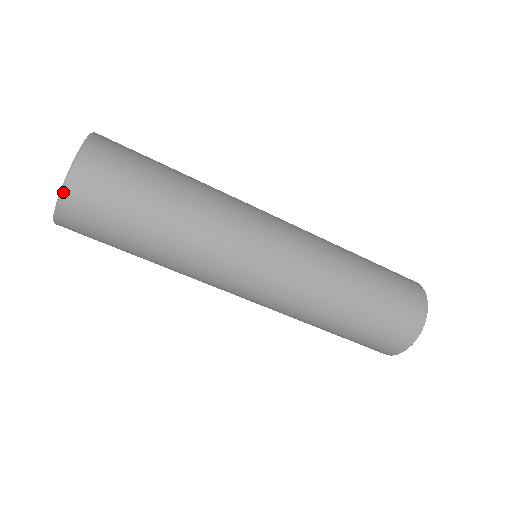
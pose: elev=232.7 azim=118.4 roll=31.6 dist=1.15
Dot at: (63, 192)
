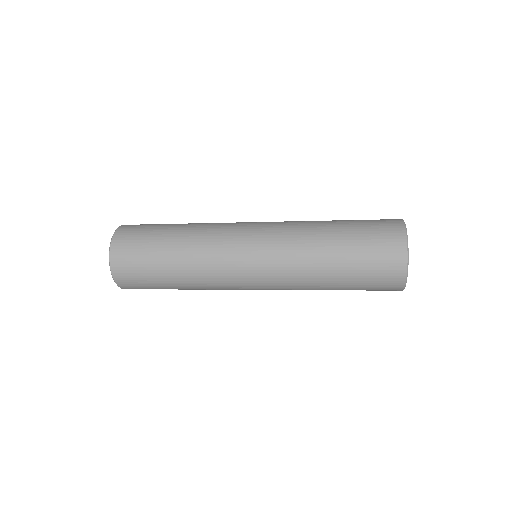
Dot at: (112, 271)
